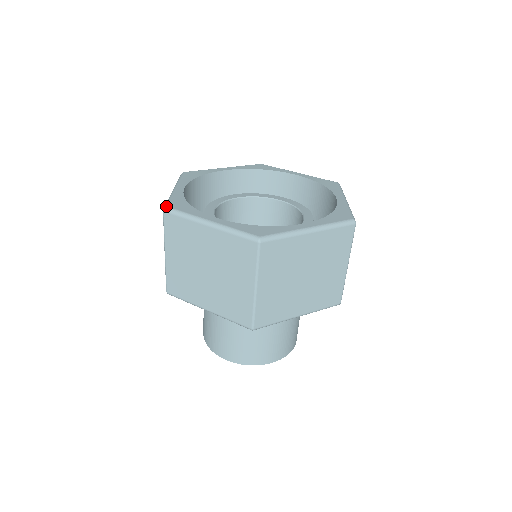
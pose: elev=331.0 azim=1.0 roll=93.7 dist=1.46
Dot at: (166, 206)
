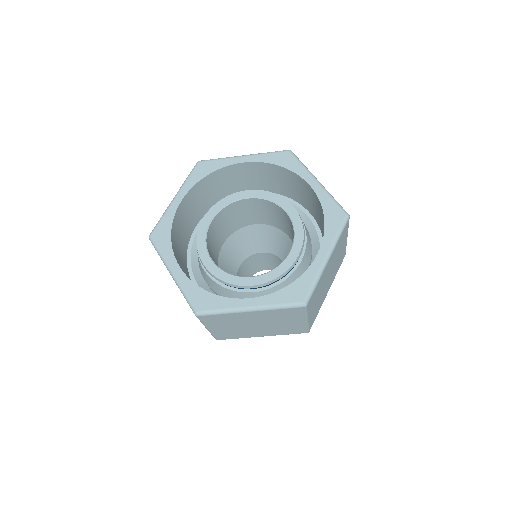
Dot at: (196, 311)
